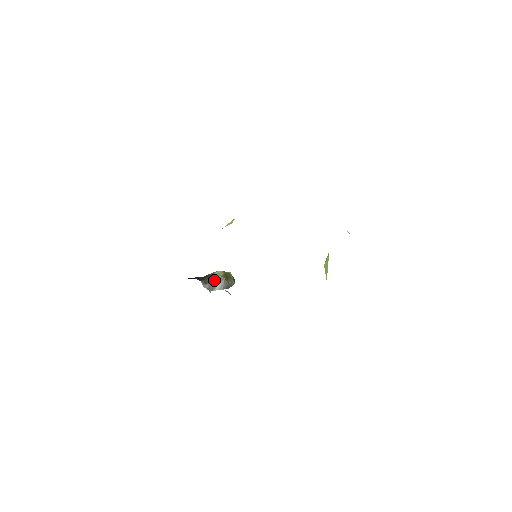
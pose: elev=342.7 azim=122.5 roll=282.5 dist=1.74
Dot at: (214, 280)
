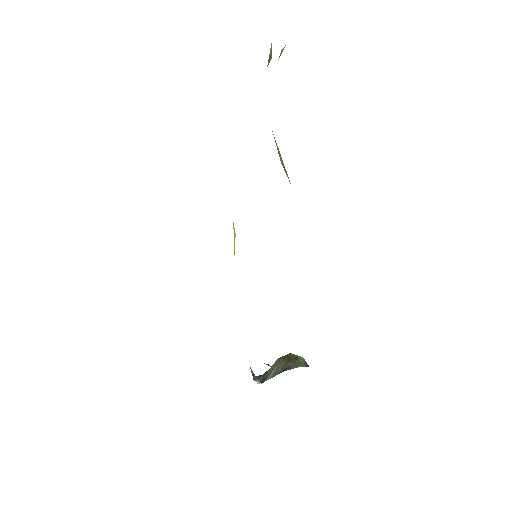
Dot at: occluded
